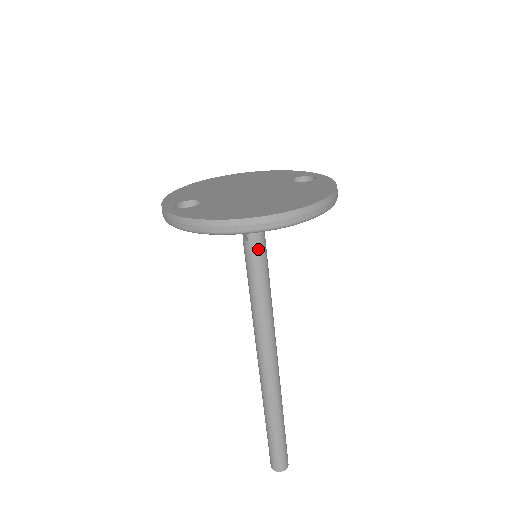
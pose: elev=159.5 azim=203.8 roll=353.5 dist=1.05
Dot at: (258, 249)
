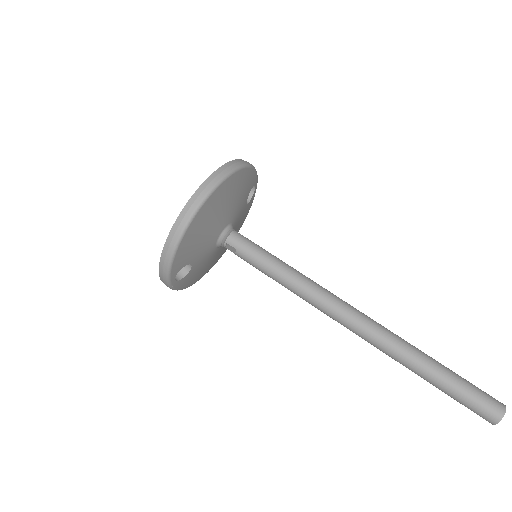
Dot at: (247, 247)
